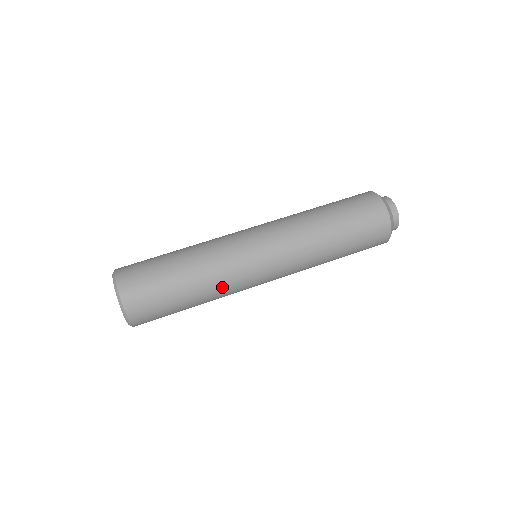
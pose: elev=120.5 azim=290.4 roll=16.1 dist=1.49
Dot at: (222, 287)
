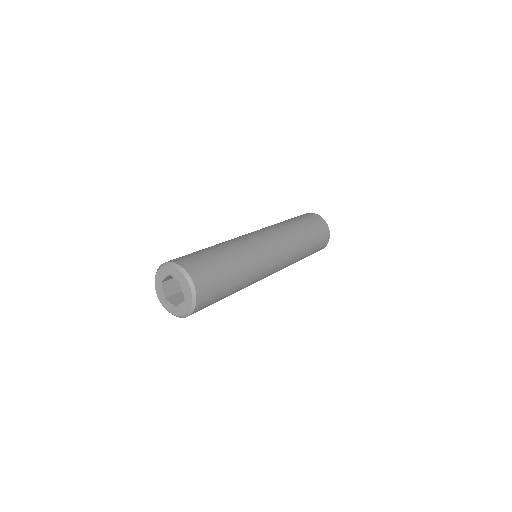
Dot at: (237, 243)
